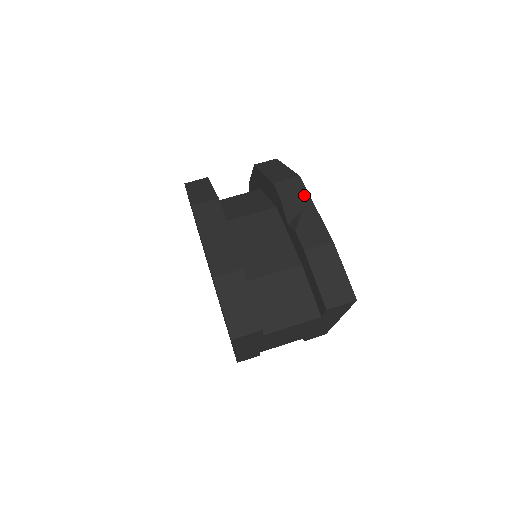
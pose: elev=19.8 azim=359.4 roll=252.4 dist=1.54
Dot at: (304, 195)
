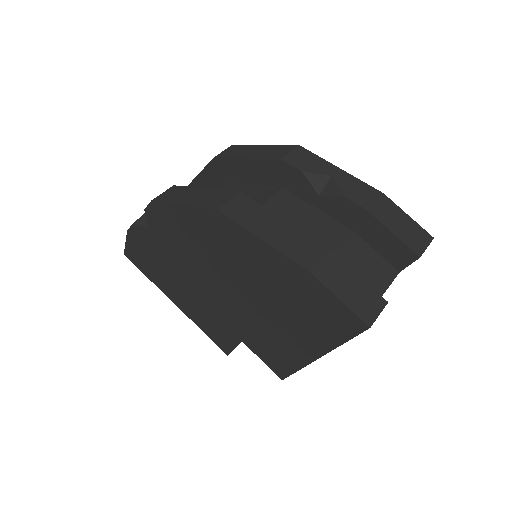
Dot at: (320, 161)
